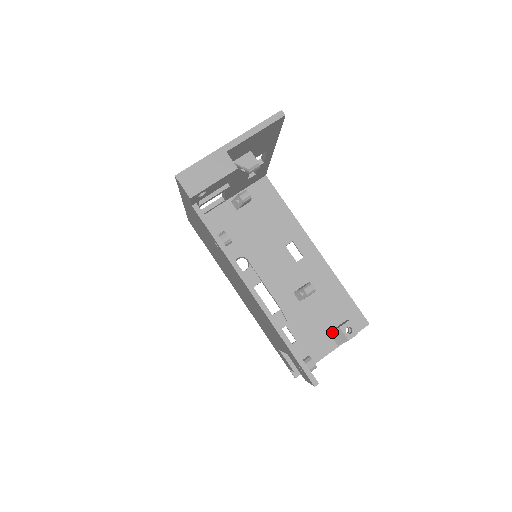
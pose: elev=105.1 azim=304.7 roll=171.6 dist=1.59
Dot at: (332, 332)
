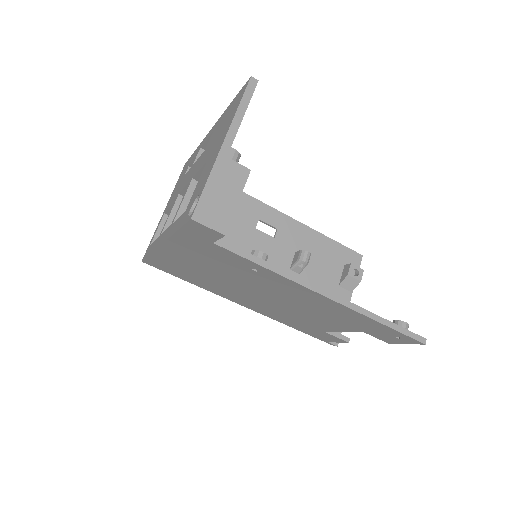
Dot at: (342, 283)
